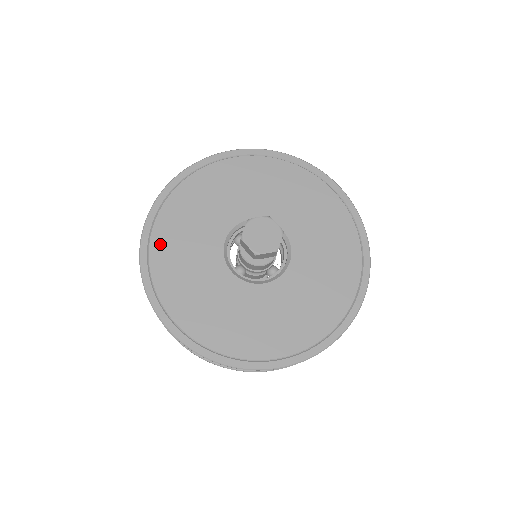
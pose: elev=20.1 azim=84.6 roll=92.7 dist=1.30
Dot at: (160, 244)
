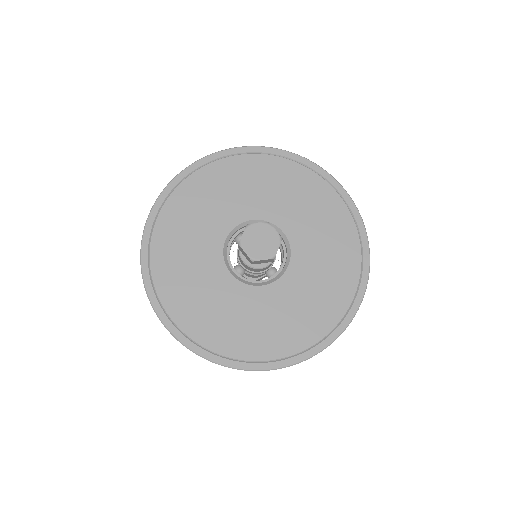
Dot at: (161, 242)
